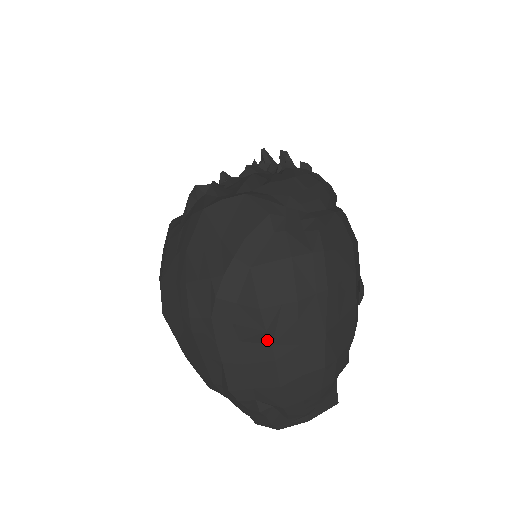
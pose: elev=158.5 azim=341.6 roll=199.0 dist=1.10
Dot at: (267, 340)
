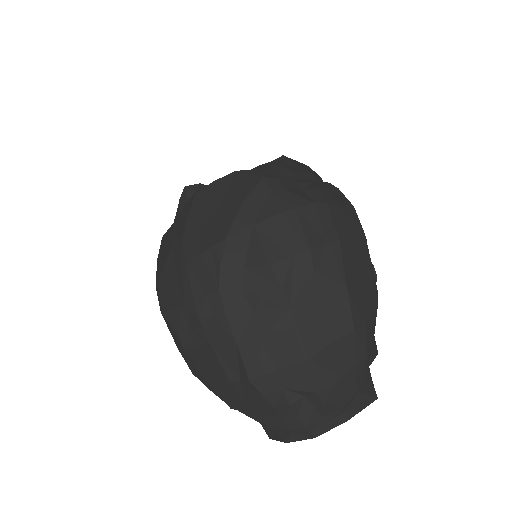
Dot at: (284, 301)
